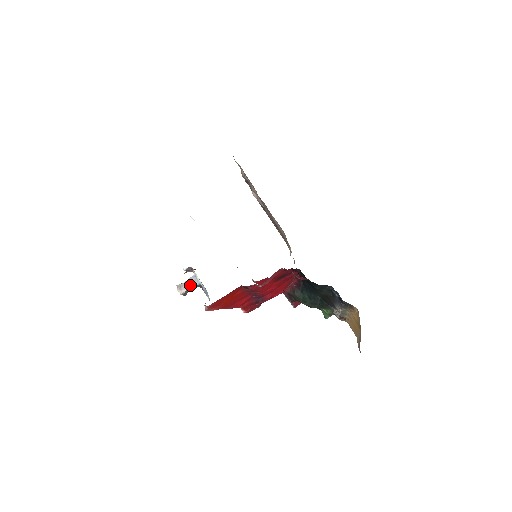
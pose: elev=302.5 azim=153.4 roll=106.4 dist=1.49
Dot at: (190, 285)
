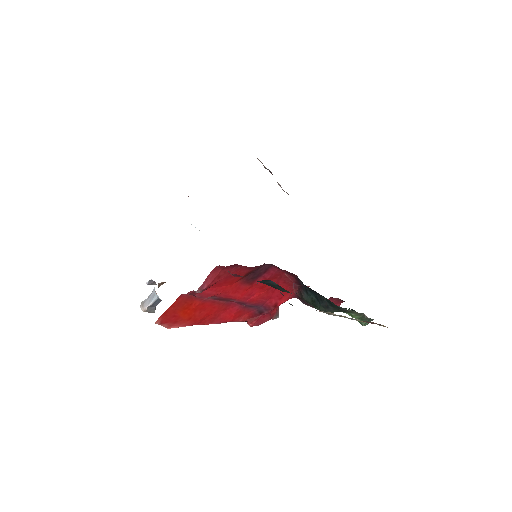
Dot at: (150, 300)
